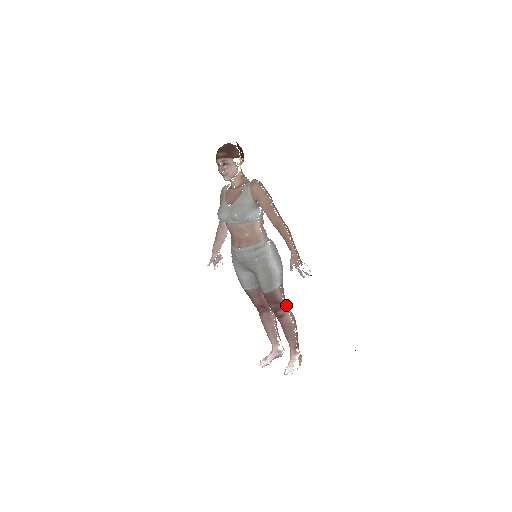
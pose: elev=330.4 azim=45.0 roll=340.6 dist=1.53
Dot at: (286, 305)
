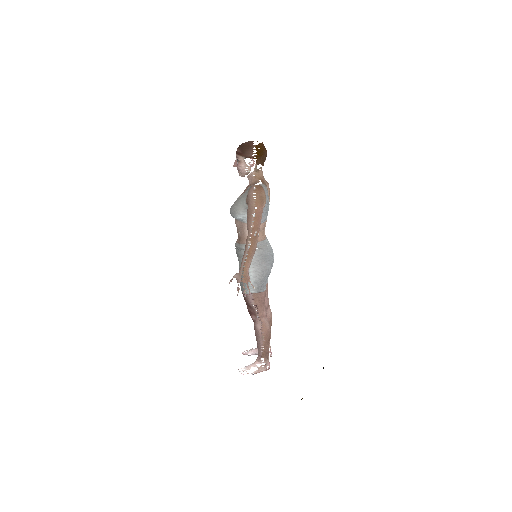
Dot at: (260, 314)
